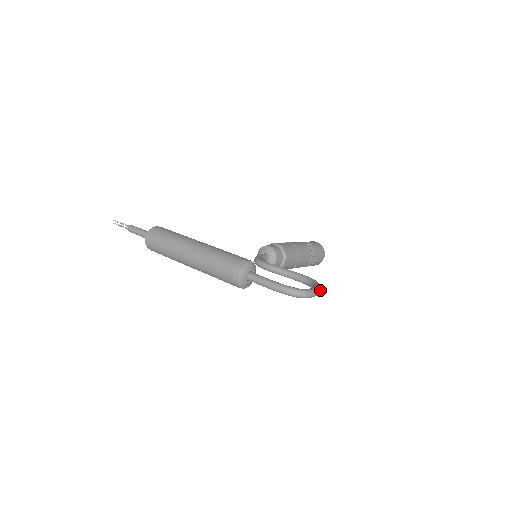
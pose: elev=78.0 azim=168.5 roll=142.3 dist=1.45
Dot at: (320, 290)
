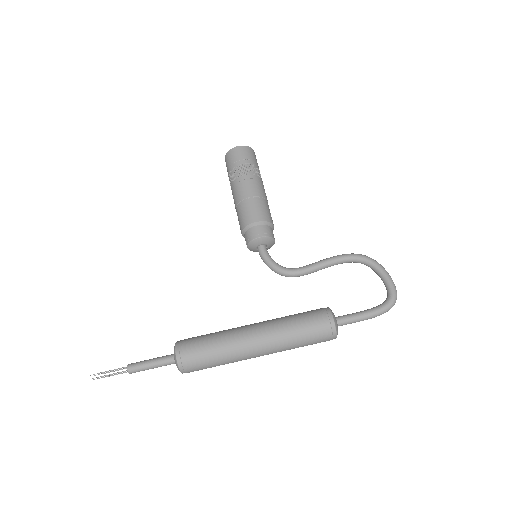
Dot at: (386, 271)
